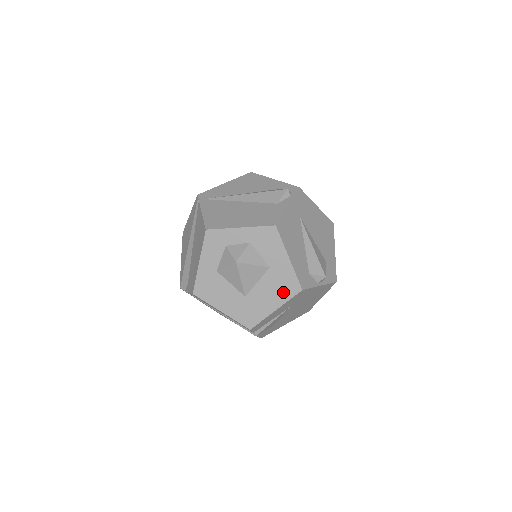
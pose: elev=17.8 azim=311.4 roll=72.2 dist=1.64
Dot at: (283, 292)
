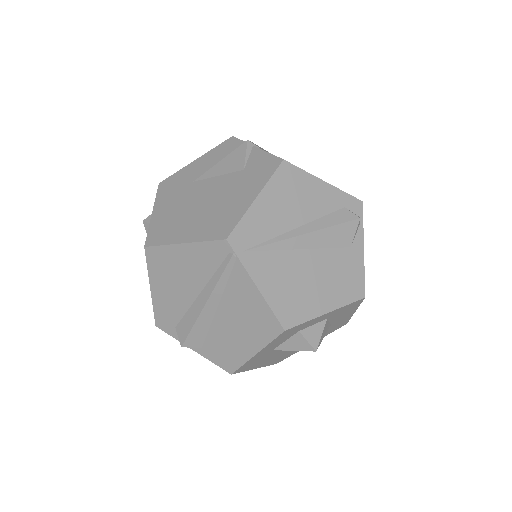
Dot at: (329, 332)
